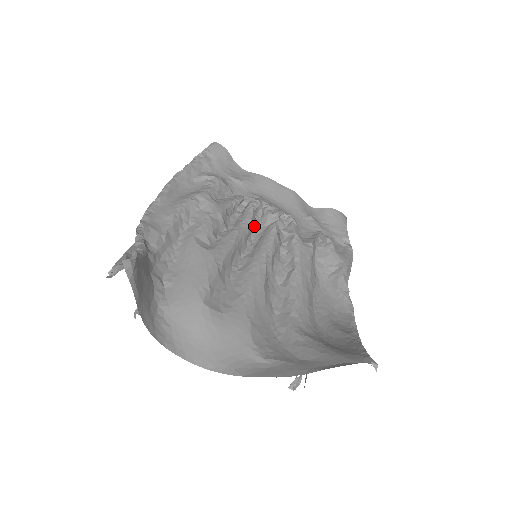
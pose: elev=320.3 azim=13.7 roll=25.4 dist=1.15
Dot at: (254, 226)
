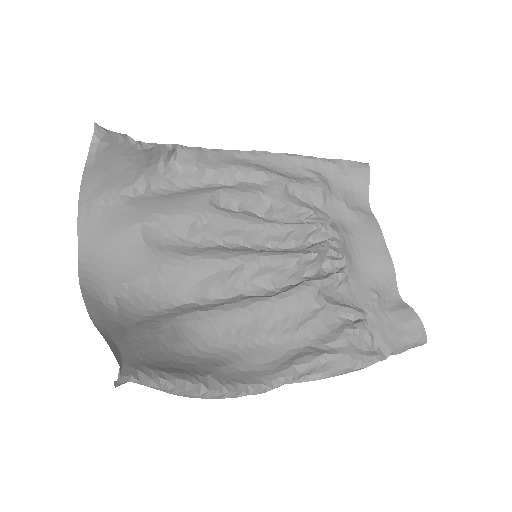
Dot at: (297, 241)
